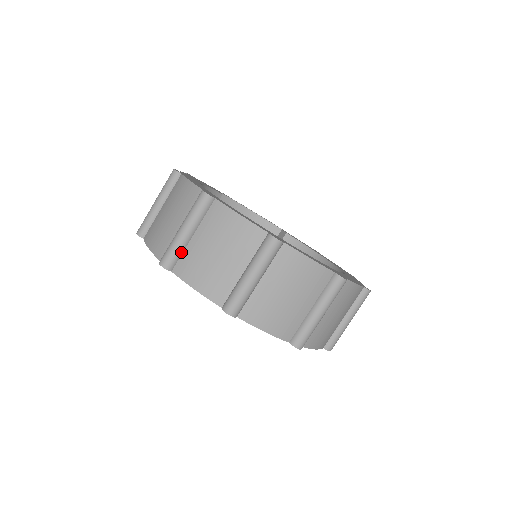
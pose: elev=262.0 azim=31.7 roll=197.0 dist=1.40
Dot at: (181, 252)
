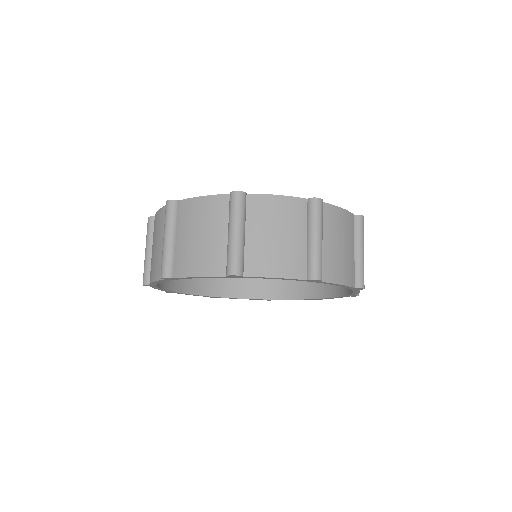
Dot at: (173, 257)
